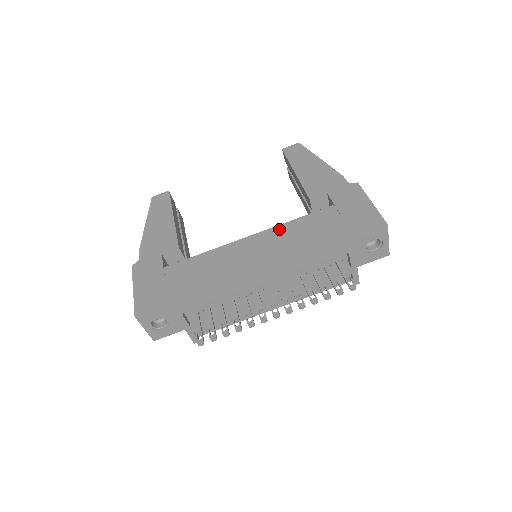
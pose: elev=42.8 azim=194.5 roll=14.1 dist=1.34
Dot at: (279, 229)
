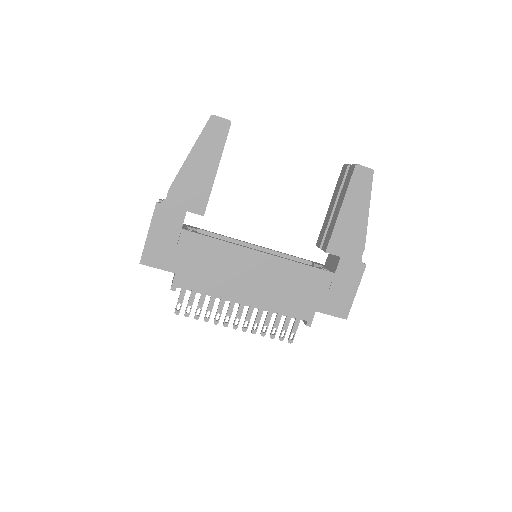
Dot at: (285, 264)
